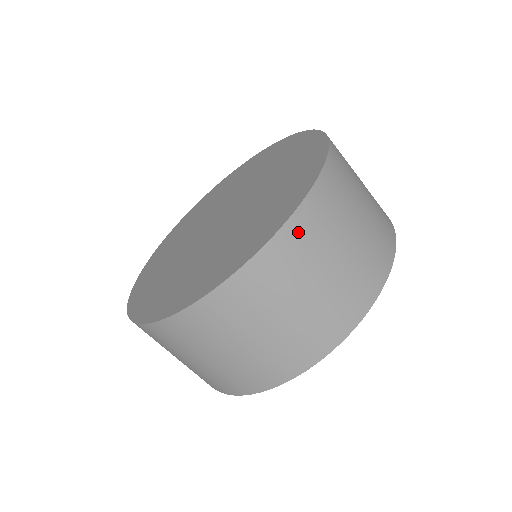
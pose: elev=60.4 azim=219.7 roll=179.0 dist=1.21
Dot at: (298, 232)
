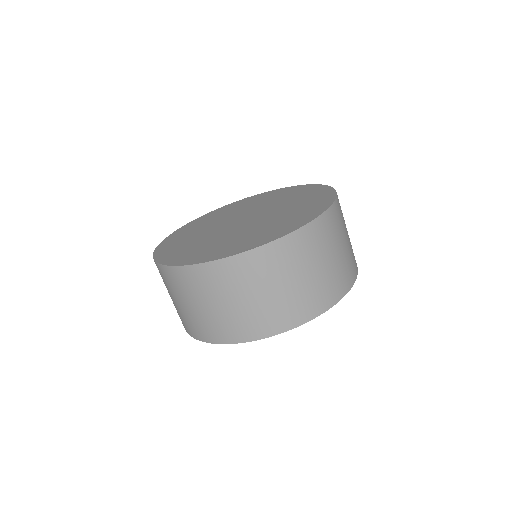
Dot at: (235, 266)
